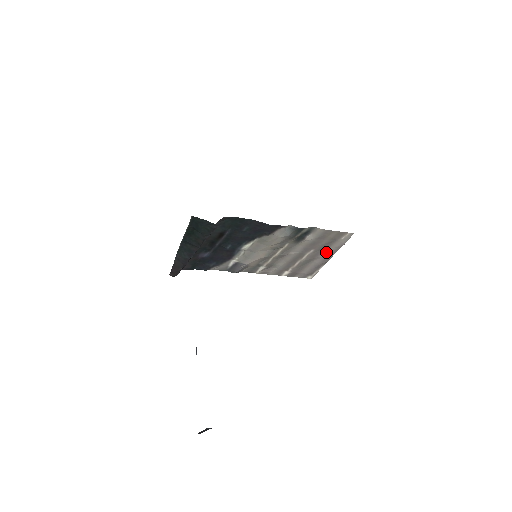
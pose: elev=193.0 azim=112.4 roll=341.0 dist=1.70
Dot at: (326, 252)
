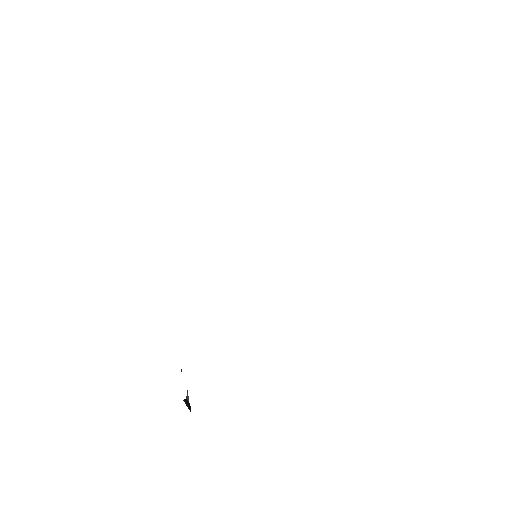
Dot at: occluded
